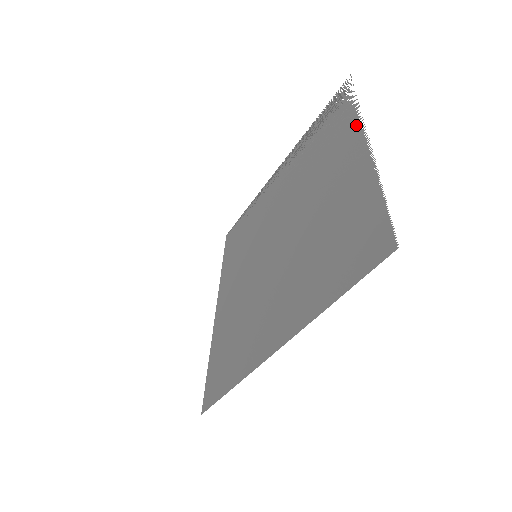
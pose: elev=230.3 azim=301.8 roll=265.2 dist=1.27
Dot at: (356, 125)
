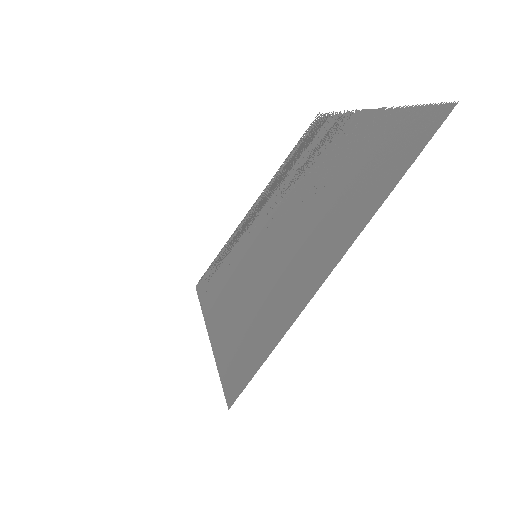
Dot at: (346, 117)
